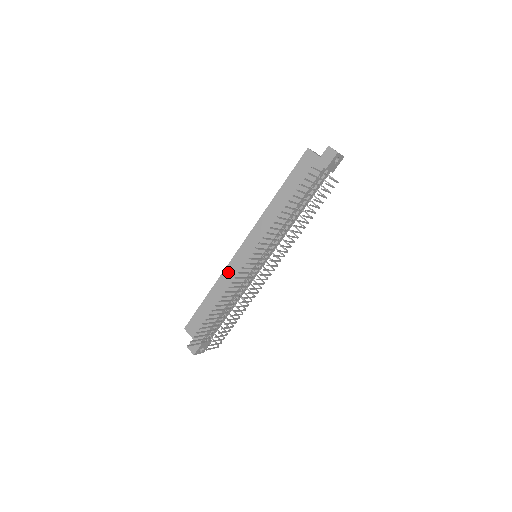
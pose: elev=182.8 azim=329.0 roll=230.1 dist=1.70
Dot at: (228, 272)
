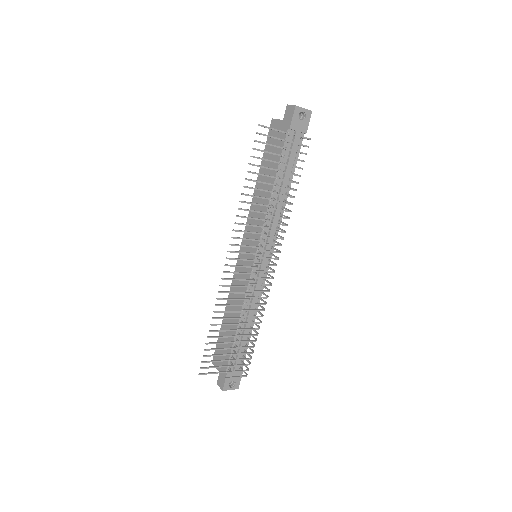
Dot at: (234, 283)
